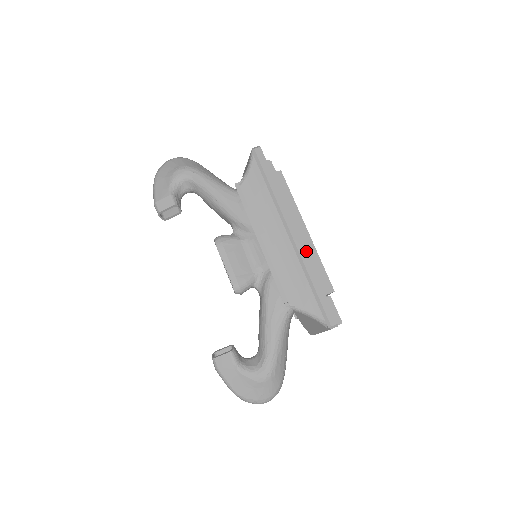
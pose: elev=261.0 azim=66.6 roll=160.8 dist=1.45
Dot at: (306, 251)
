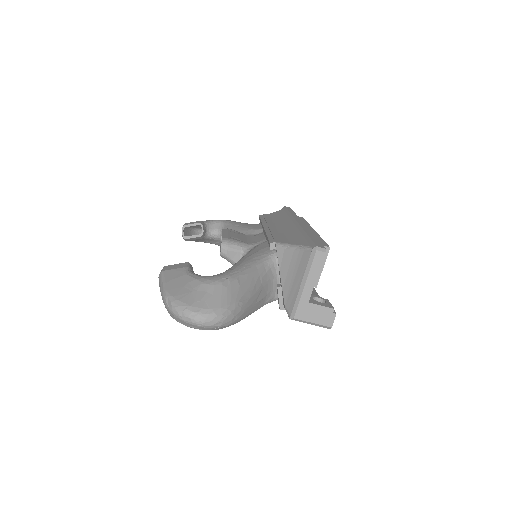
Dot at: occluded
